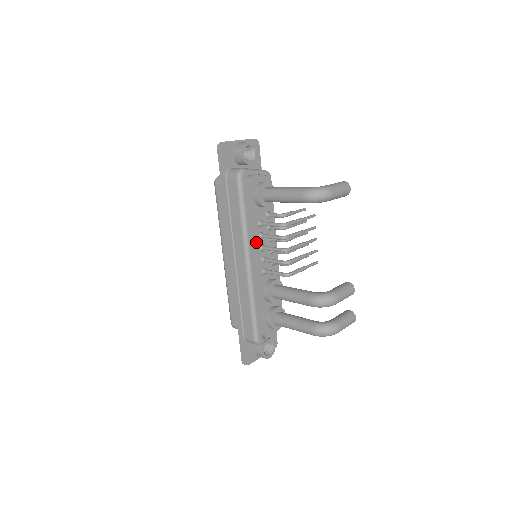
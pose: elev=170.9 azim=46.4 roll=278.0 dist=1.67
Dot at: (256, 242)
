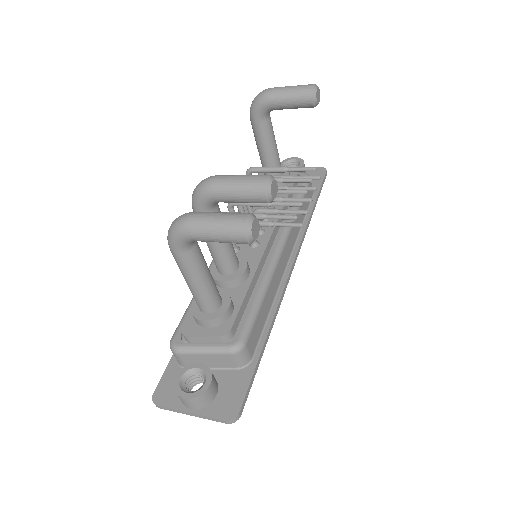
Dot at: occluded
